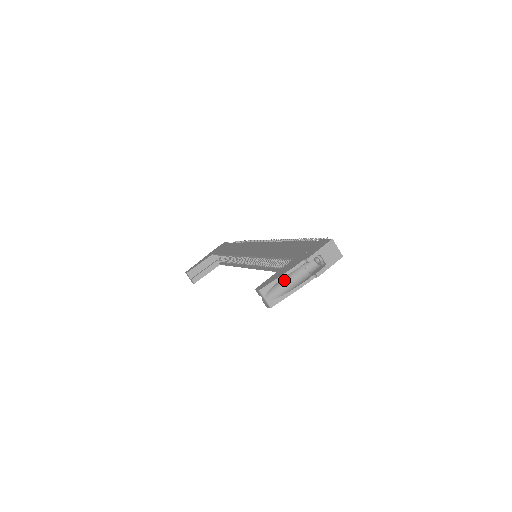
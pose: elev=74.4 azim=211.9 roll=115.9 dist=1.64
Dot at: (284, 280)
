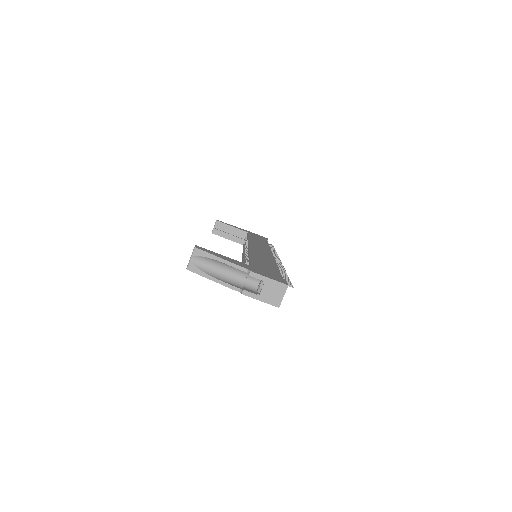
Dot at: (220, 265)
